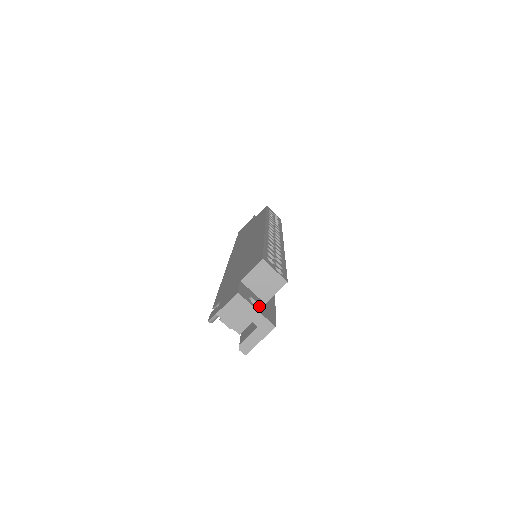
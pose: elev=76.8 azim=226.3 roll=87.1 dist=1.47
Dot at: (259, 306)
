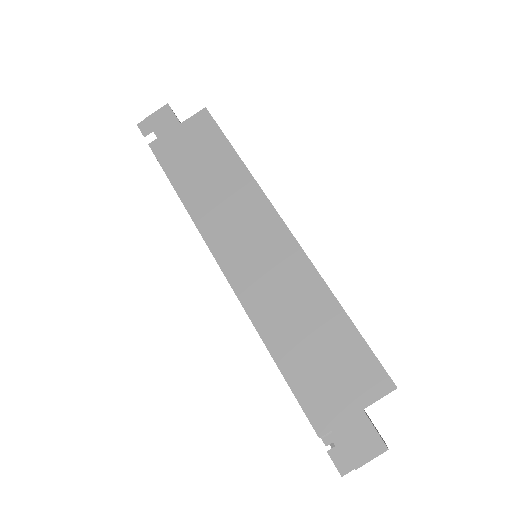
Dot at: occluded
